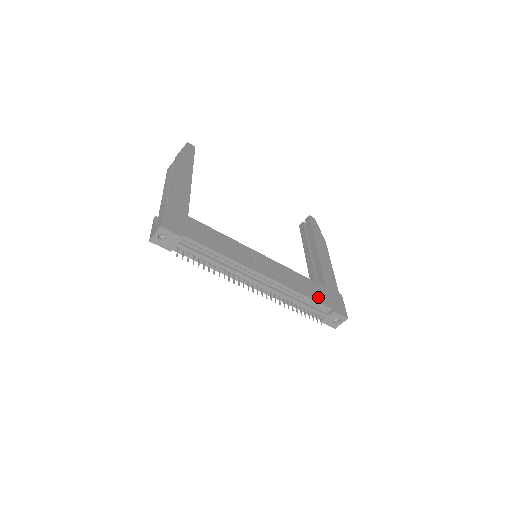
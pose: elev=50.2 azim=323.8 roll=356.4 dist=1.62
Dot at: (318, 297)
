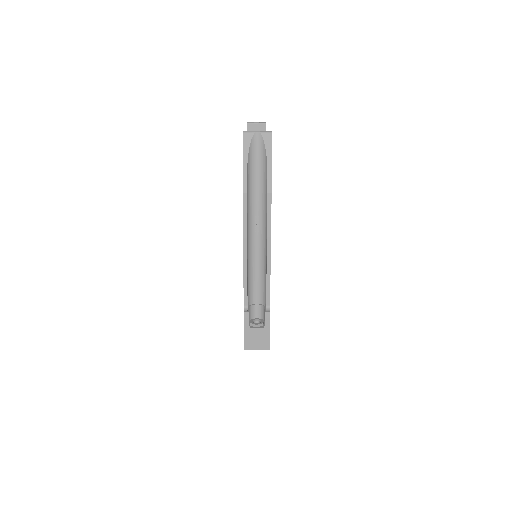
Dot at: occluded
